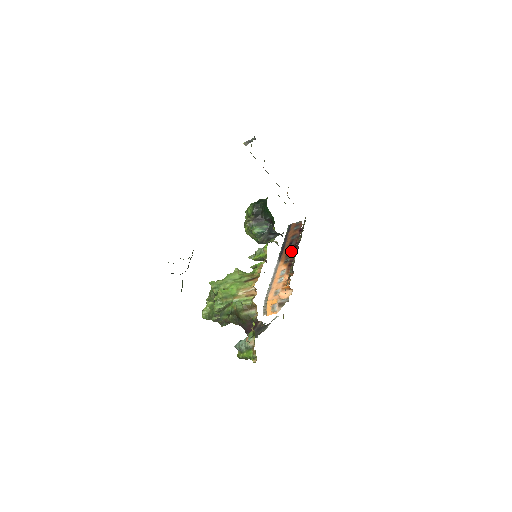
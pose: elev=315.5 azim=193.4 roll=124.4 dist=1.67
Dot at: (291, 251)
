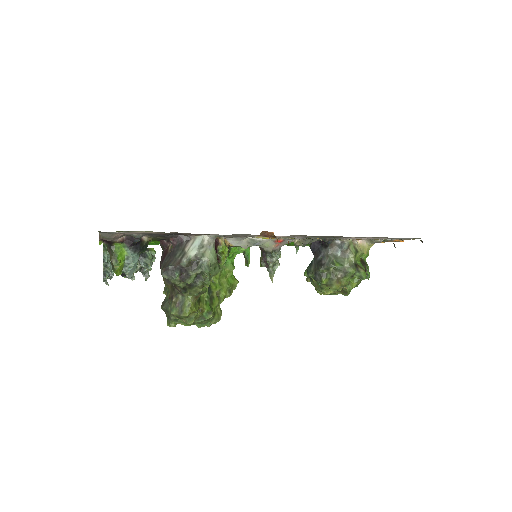
Dot at: occluded
